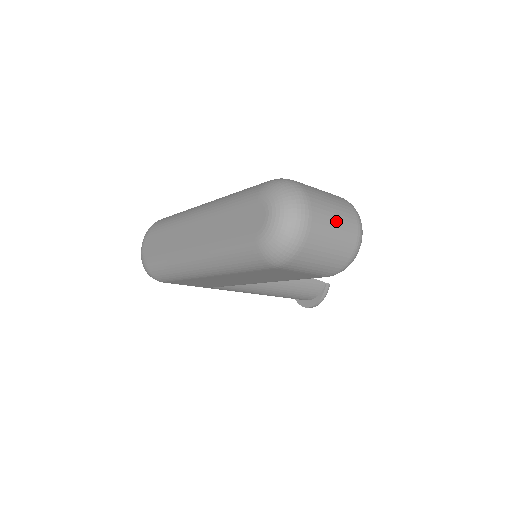
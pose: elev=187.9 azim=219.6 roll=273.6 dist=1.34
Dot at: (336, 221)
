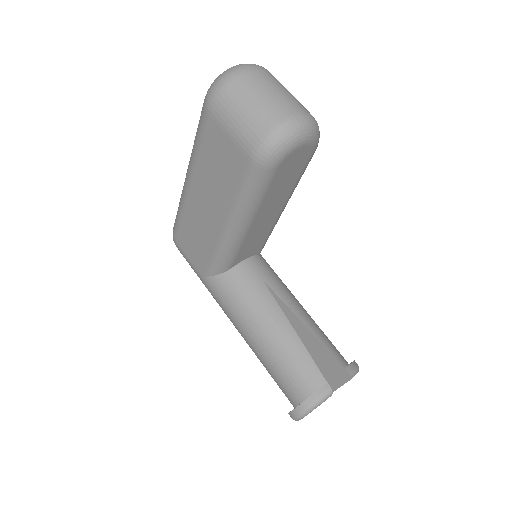
Dot at: (277, 91)
